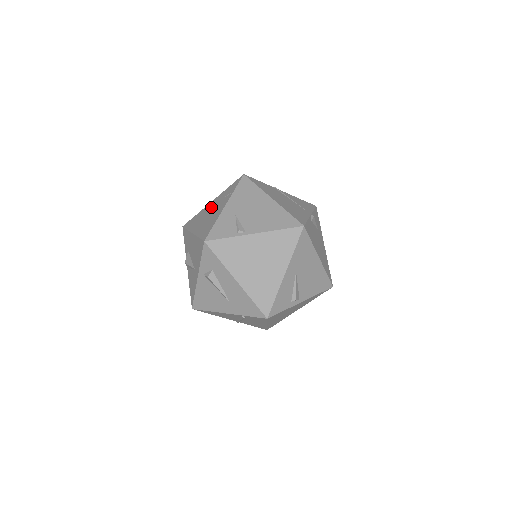
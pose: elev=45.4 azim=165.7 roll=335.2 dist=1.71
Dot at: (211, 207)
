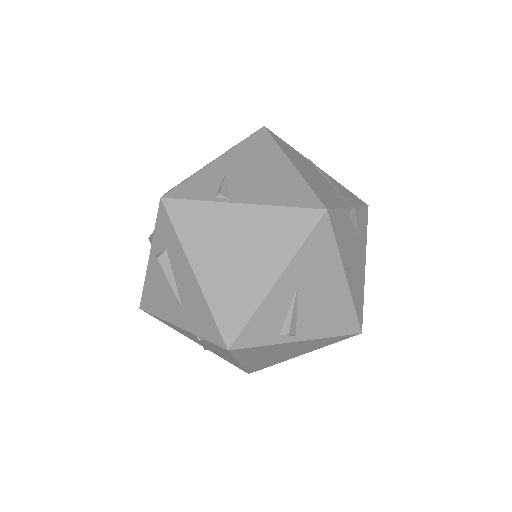
Dot at: occluded
